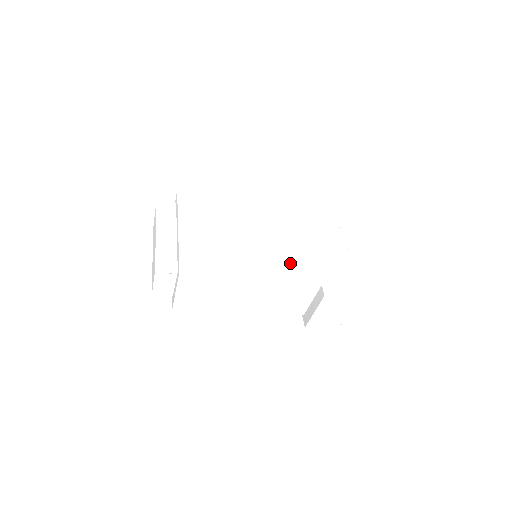
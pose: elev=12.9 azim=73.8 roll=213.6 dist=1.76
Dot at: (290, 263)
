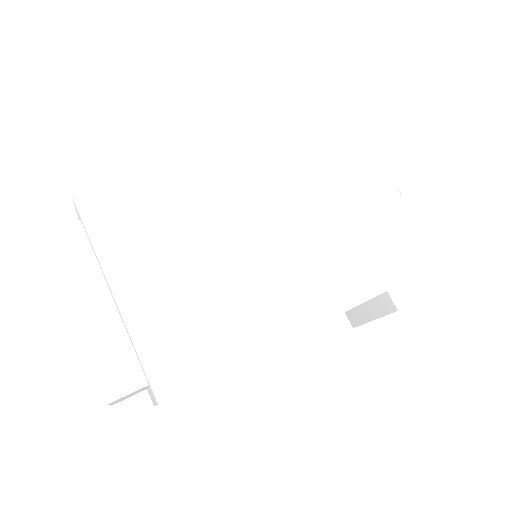
Dot at: (332, 277)
